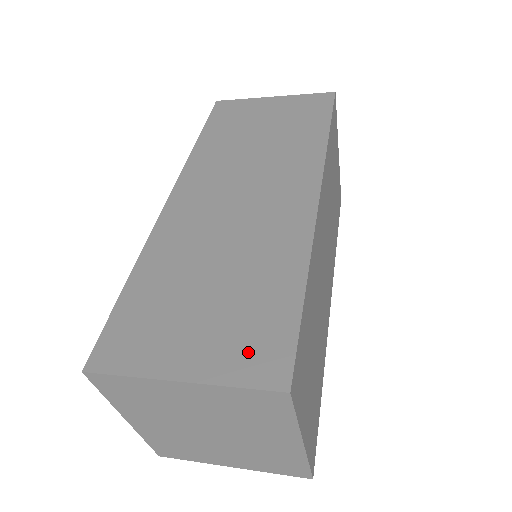
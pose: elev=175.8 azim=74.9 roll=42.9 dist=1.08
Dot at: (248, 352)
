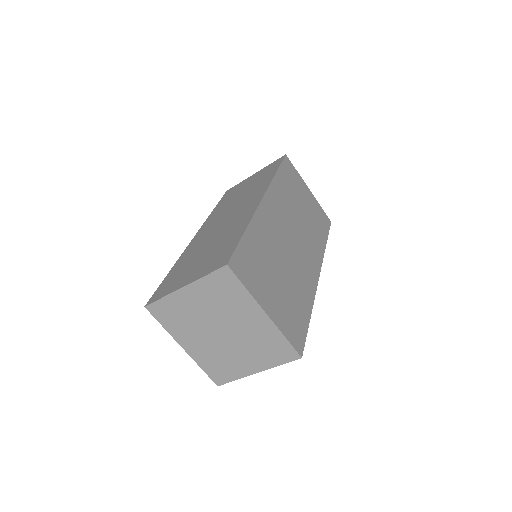
Dot at: (214, 263)
